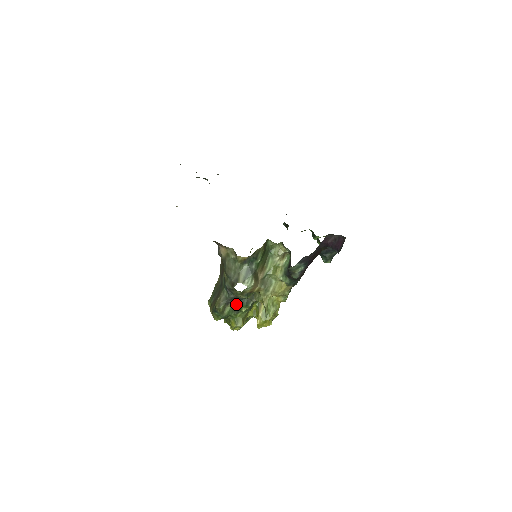
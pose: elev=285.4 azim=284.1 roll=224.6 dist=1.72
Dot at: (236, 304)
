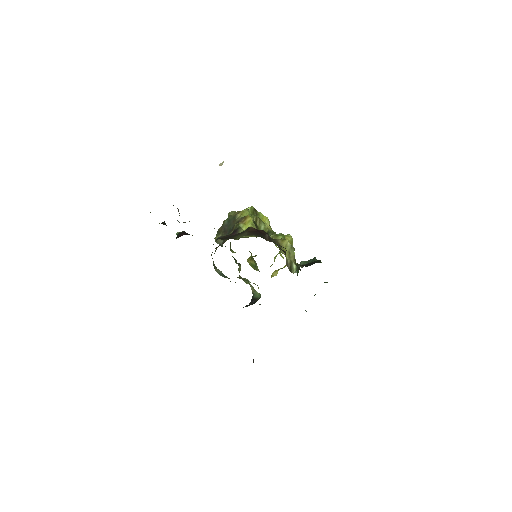
Dot at: occluded
